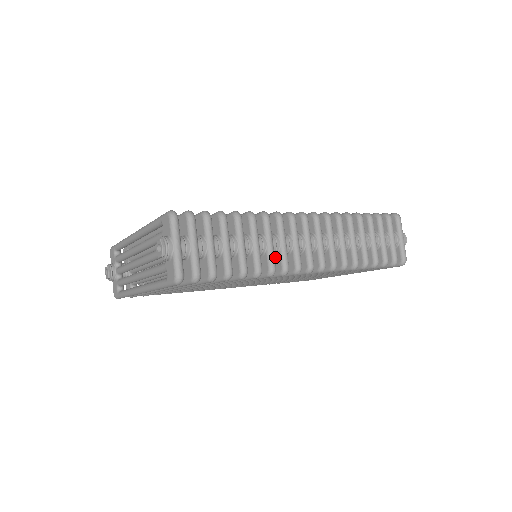
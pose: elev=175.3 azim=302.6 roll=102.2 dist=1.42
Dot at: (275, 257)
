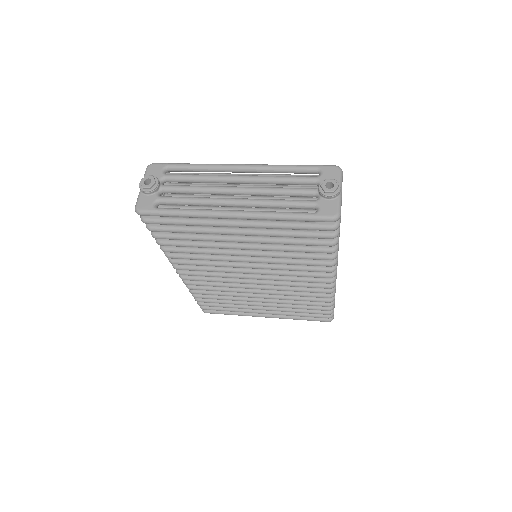
Dot at: occluded
